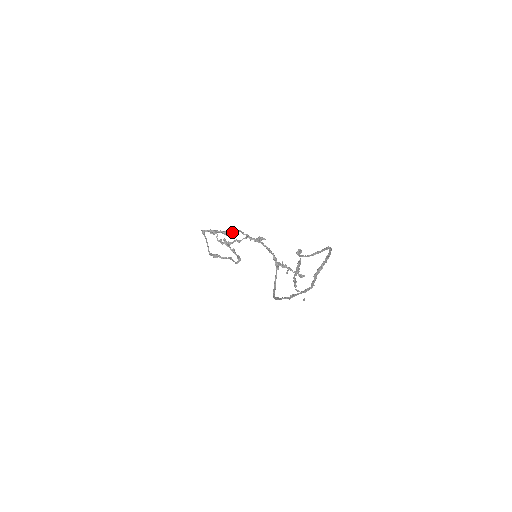
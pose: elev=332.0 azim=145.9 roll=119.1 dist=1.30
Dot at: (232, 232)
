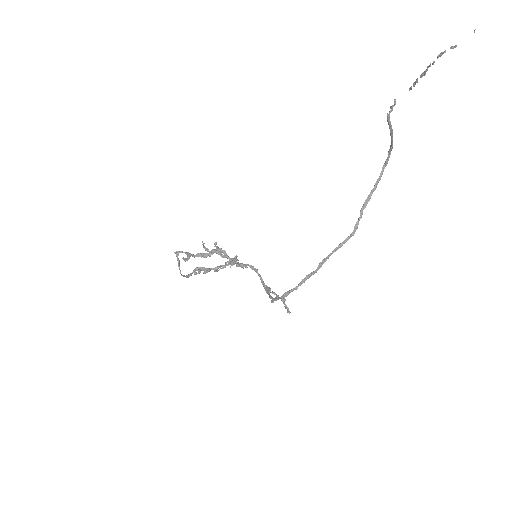
Dot at: occluded
